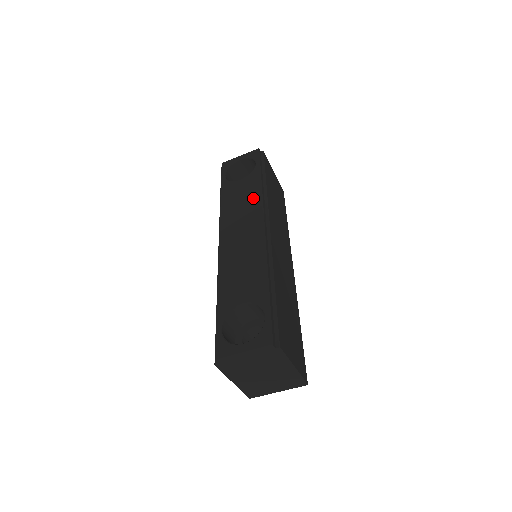
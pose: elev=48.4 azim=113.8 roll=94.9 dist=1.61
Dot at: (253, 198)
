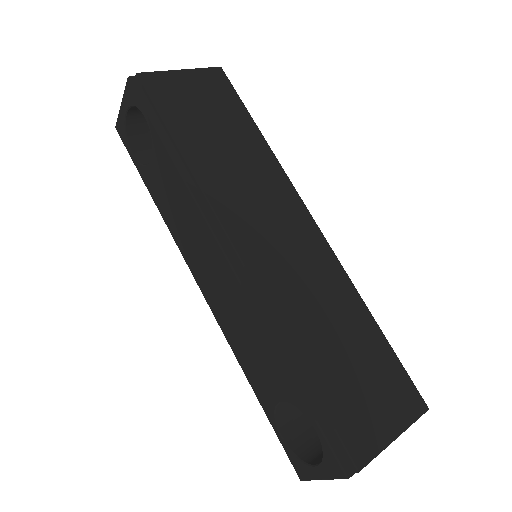
Dot at: (184, 200)
